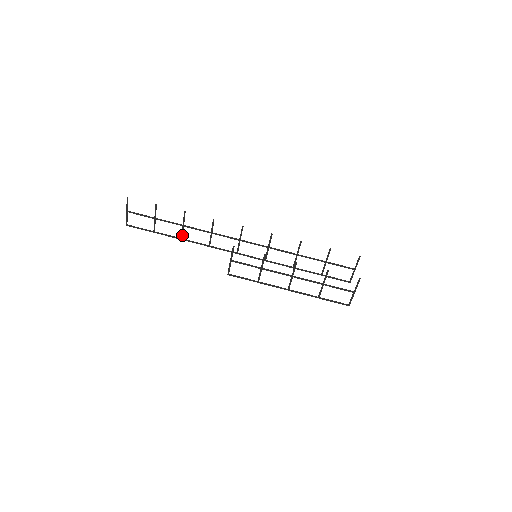
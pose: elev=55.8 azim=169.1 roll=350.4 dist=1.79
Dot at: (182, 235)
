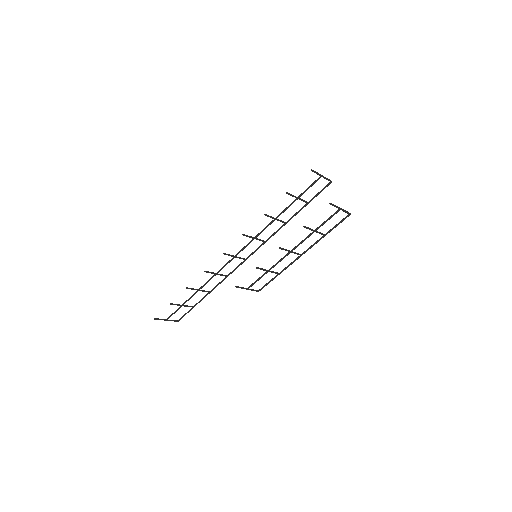
Dot at: occluded
